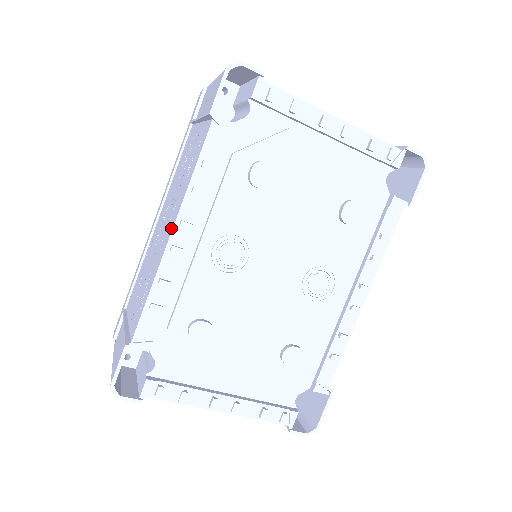
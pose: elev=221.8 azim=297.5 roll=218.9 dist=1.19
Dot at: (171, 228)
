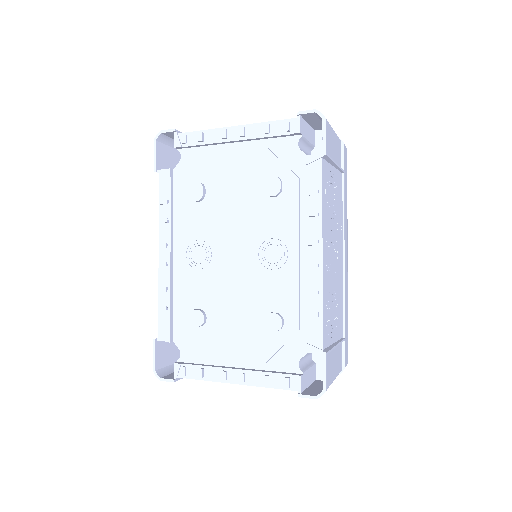
Dot at: (161, 252)
